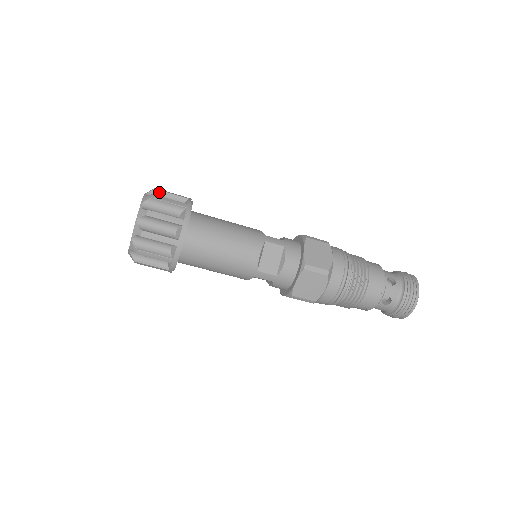
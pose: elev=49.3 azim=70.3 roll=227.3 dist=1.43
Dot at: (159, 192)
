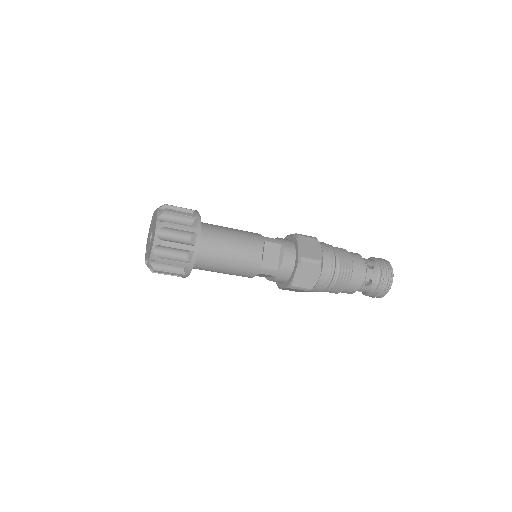
Dot at: (169, 207)
